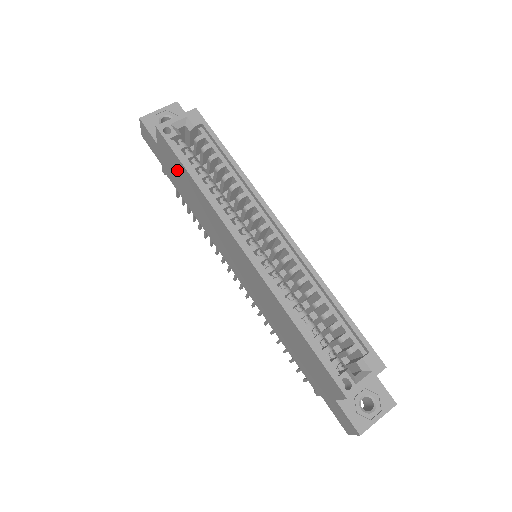
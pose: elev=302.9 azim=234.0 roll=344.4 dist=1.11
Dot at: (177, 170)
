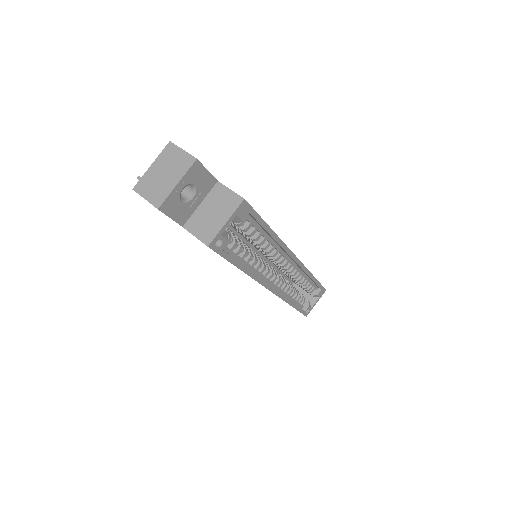
Dot at: occluded
